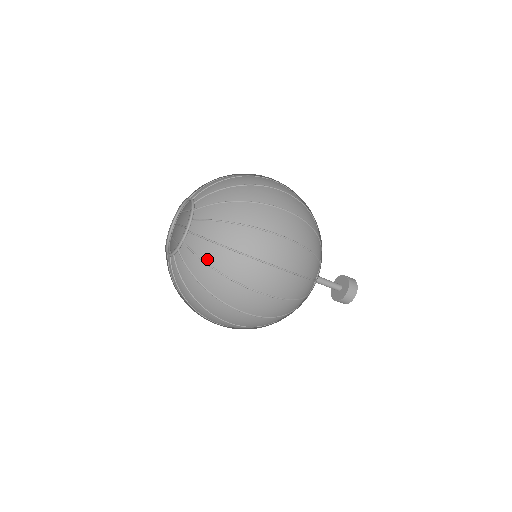
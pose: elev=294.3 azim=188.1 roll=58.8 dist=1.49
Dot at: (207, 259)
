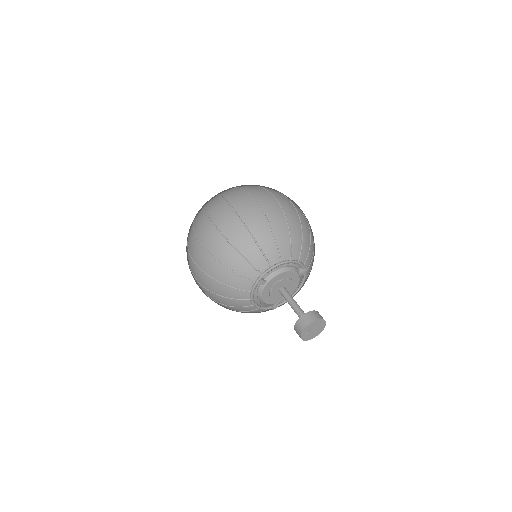
Dot at: occluded
